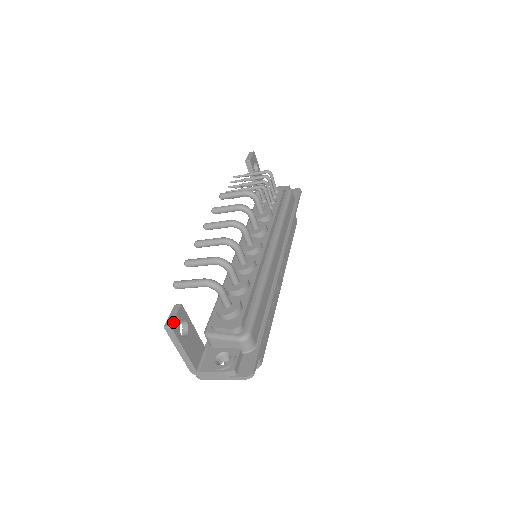
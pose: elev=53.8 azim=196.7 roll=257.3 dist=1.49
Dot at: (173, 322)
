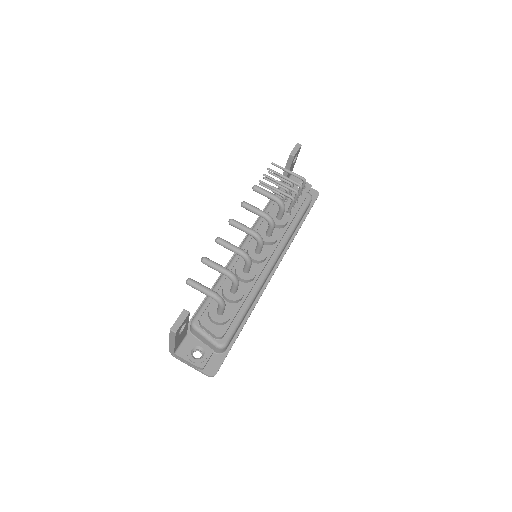
Dot at: (179, 329)
